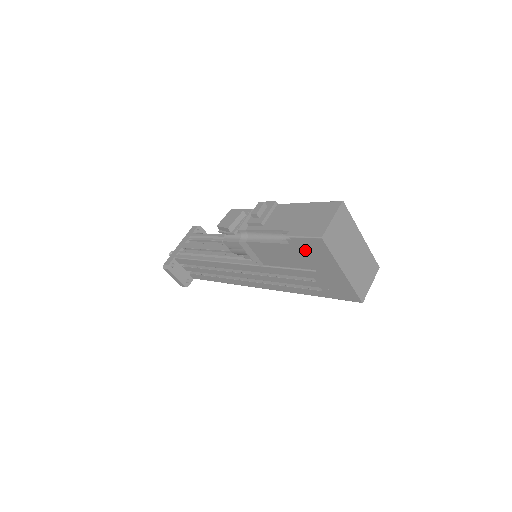
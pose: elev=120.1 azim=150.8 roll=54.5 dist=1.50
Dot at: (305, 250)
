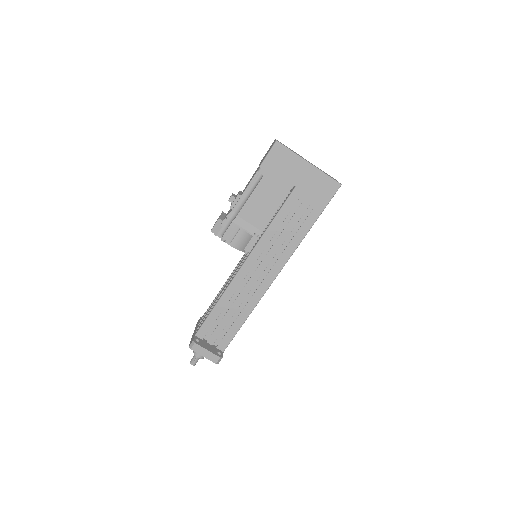
Dot at: (276, 169)
